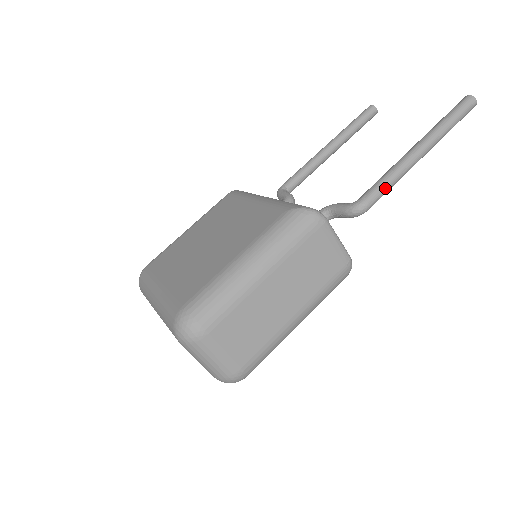
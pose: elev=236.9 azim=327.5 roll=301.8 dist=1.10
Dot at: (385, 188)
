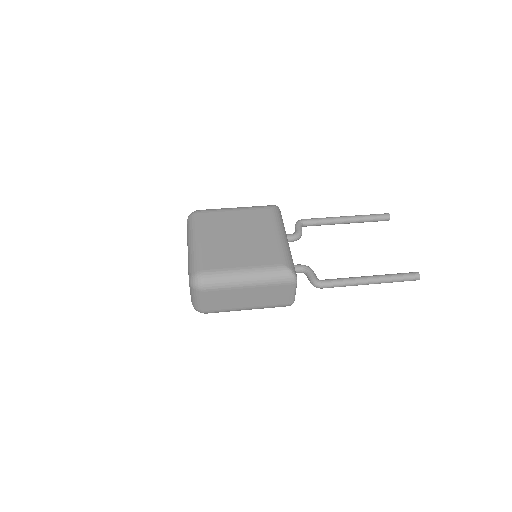
Dot at: (338, 286)
